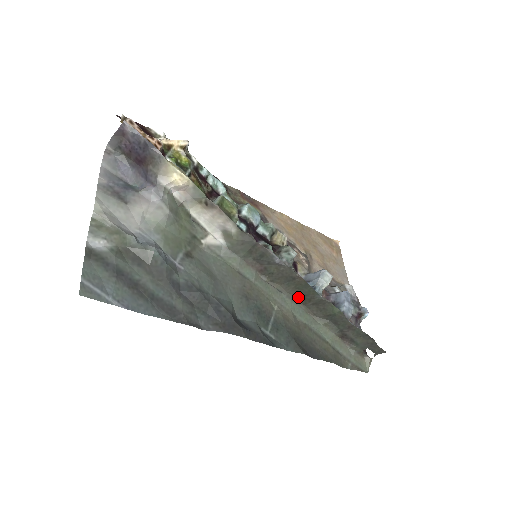
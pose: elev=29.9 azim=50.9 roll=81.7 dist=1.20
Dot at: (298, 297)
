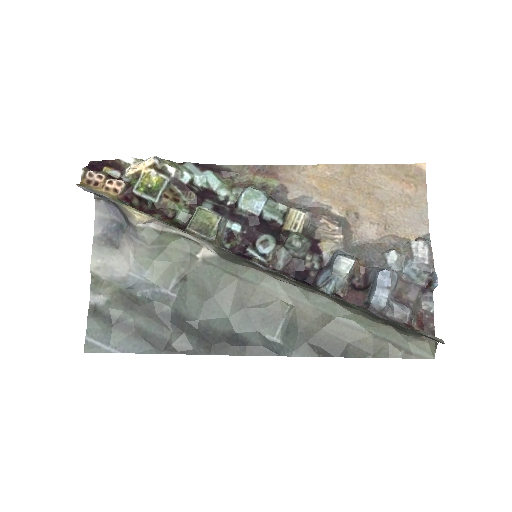
Dot at: (315, 290)
